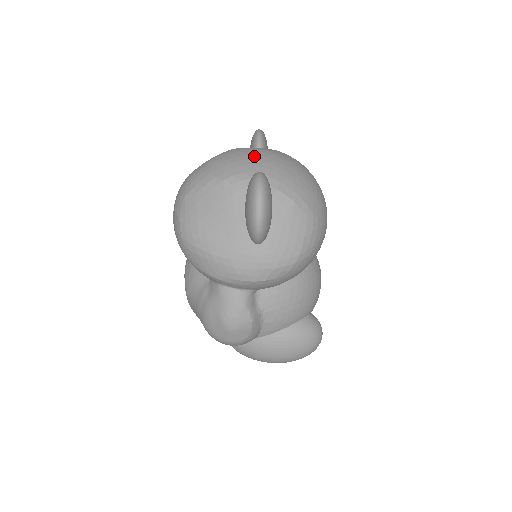
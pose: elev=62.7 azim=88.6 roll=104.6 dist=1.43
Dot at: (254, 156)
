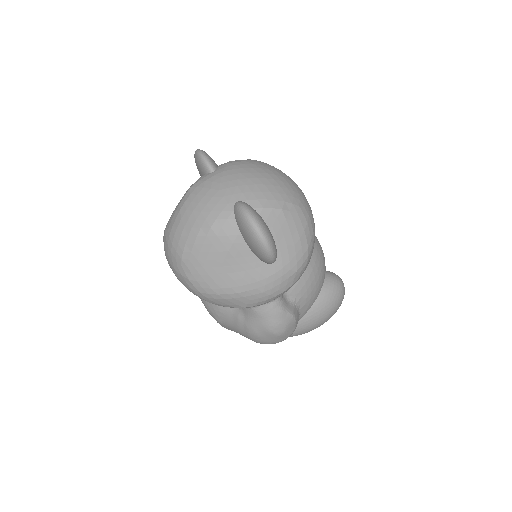
Dot at: (219, 186)
